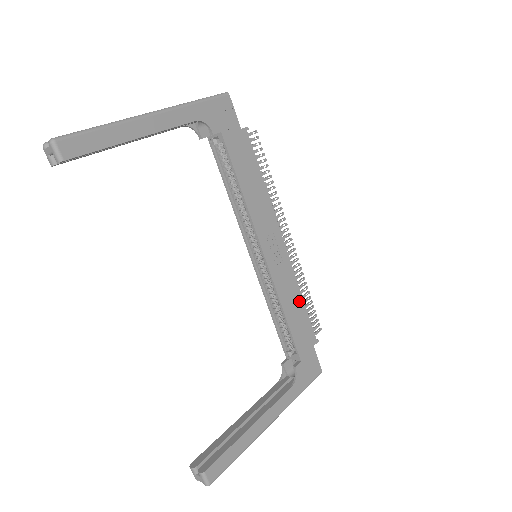
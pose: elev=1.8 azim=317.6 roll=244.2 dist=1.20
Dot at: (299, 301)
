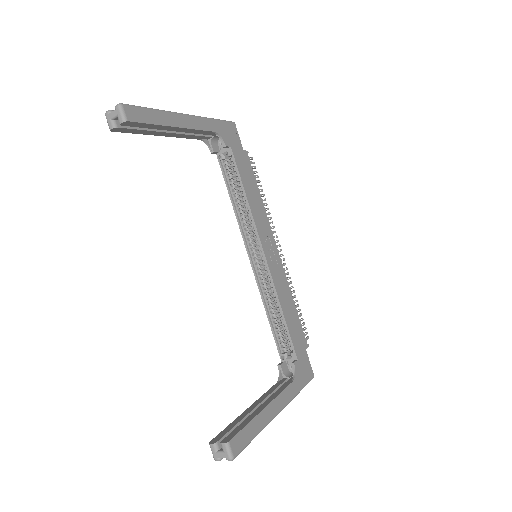
Dot at: (292, 303)
